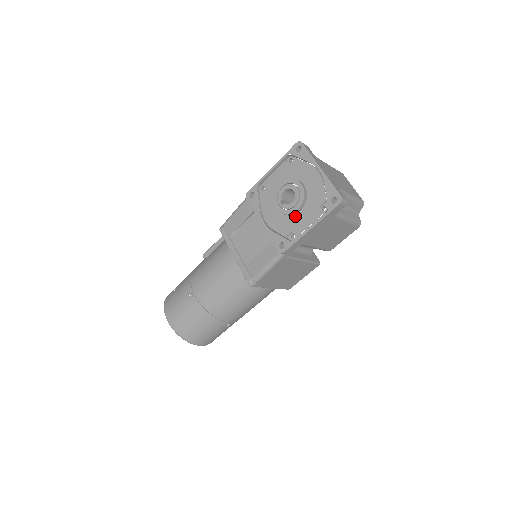
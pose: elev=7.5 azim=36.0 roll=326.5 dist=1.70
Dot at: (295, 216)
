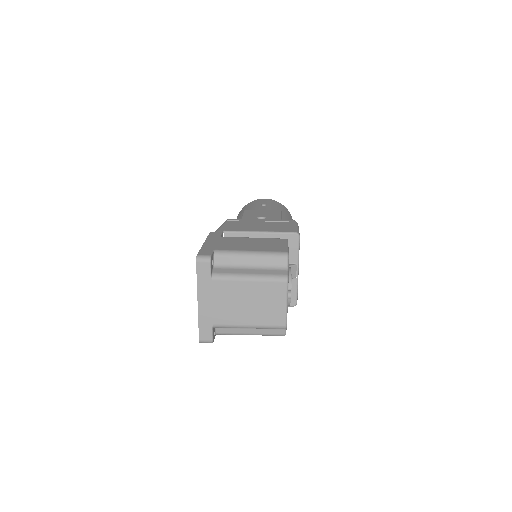
Dot at: occluded
